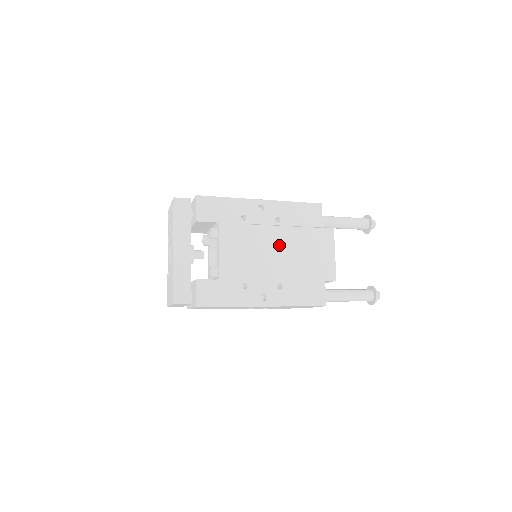
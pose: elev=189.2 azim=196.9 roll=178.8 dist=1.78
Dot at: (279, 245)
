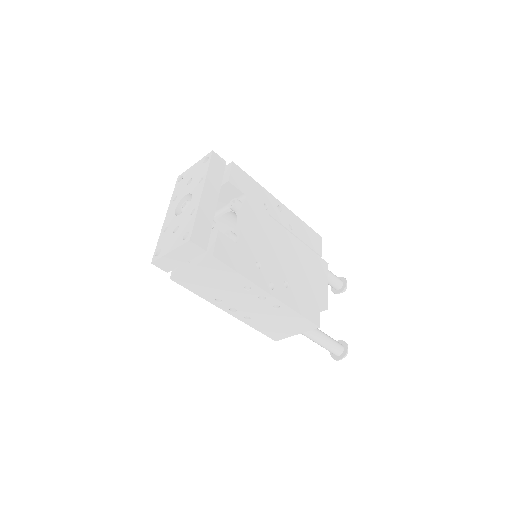
Dot at: (289, 248)
